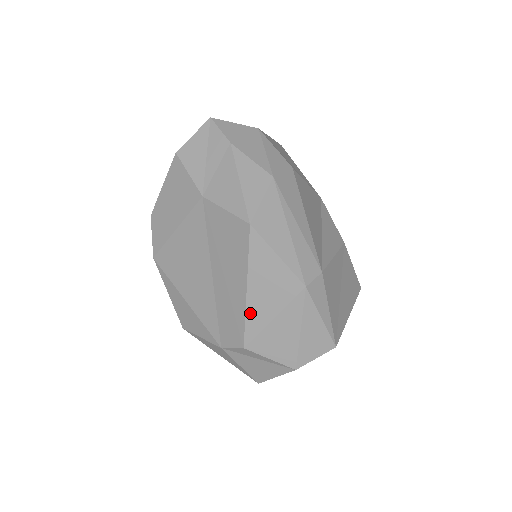
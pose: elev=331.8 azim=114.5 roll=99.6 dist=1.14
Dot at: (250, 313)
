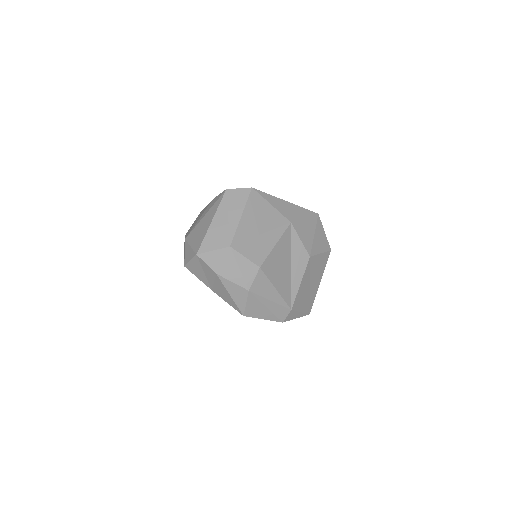
Dot at: occluded
